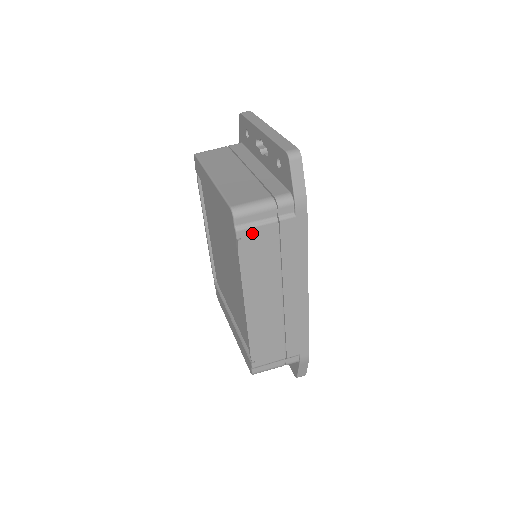
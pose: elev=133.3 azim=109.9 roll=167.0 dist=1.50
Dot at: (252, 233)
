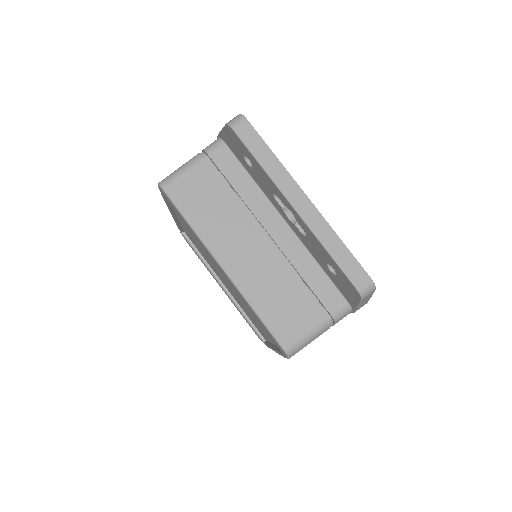
Dot at: occluded
